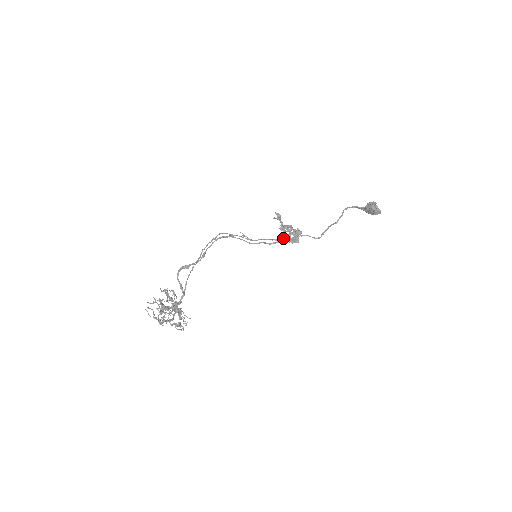
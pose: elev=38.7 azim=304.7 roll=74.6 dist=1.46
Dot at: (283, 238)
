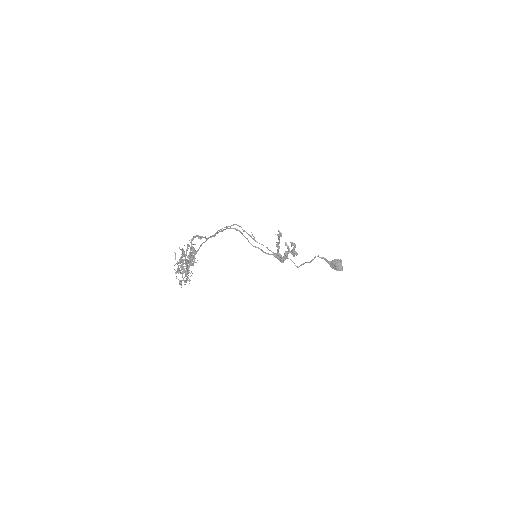
Dot at: (277, 253)
